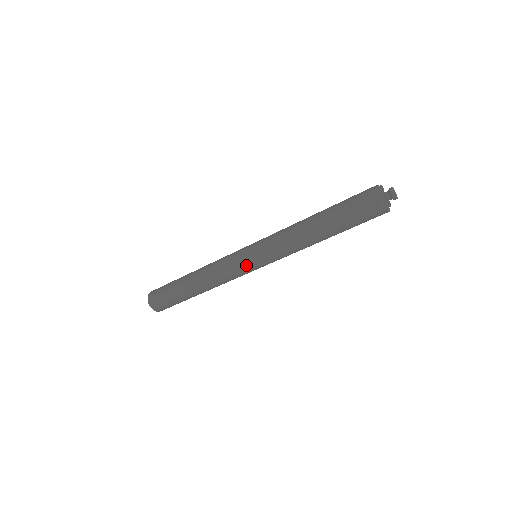
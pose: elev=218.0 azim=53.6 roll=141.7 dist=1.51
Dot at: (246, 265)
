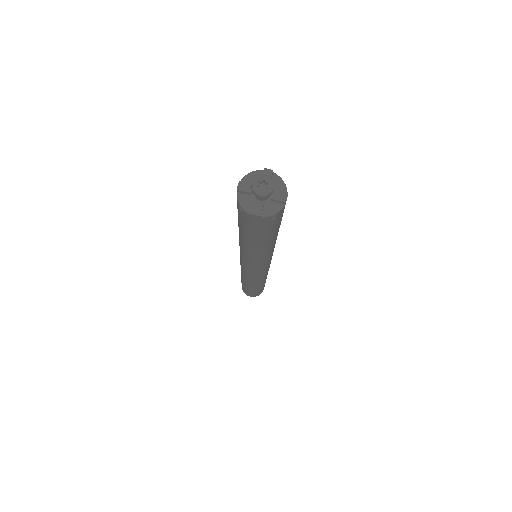
Dot at: (244, 268)
